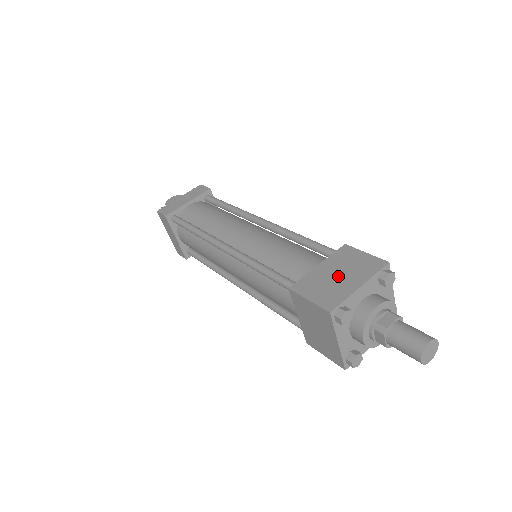
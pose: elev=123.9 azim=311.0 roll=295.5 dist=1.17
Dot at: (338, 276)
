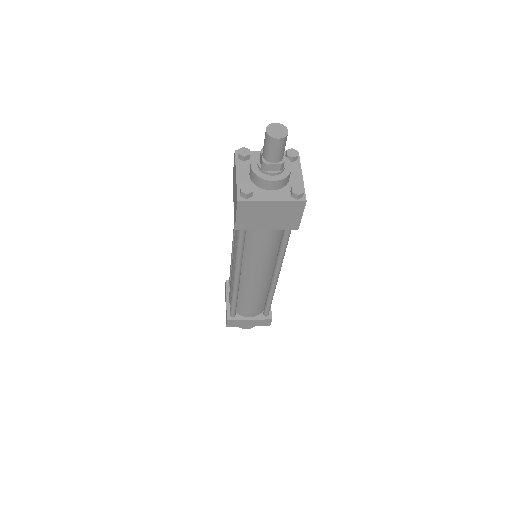
Dot at: occluded
